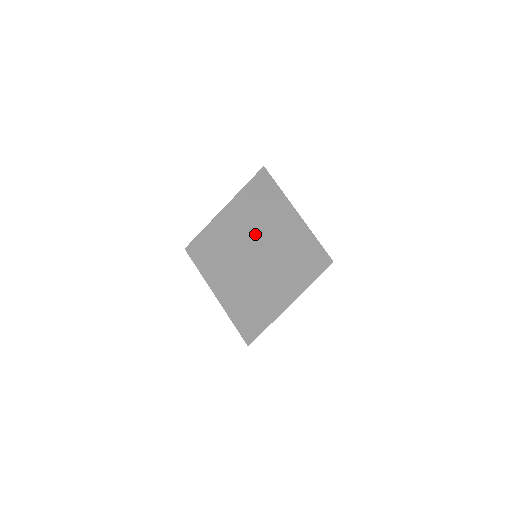
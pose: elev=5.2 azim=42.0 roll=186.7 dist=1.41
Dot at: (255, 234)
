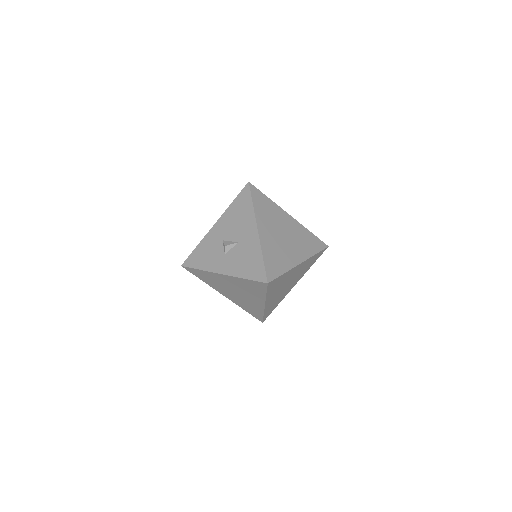
Dot at: (288, 247)
